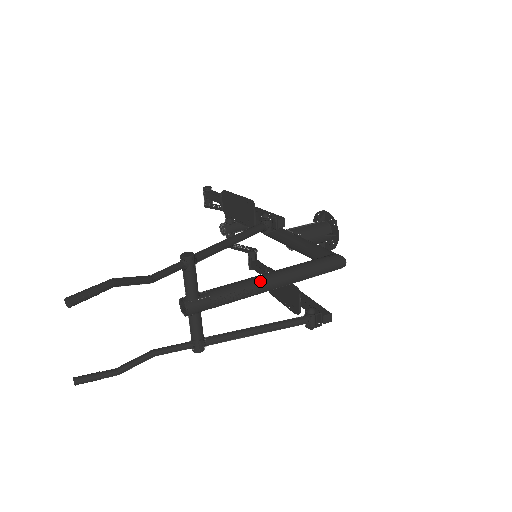
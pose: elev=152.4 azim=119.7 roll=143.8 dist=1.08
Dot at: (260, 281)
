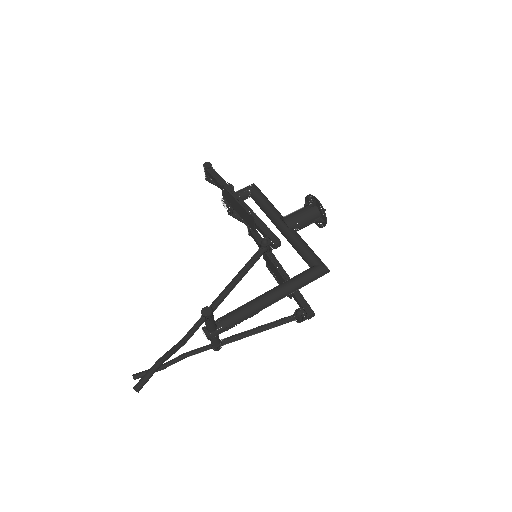
Dot at: (261, 305)
